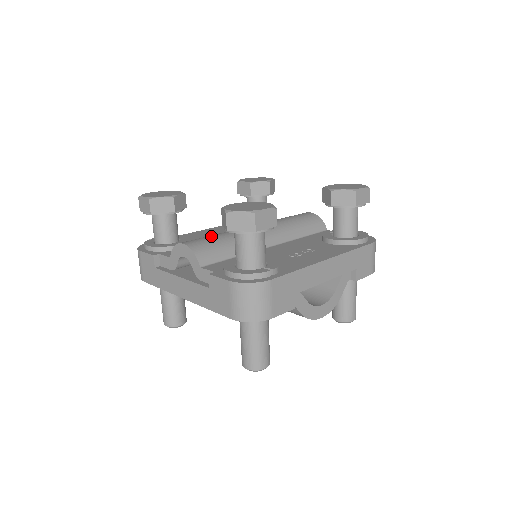
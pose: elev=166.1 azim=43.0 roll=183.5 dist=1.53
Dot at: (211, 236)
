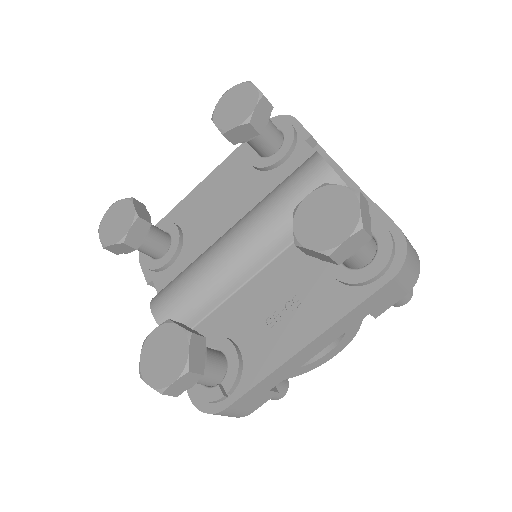
Dot at: (180, 287)
